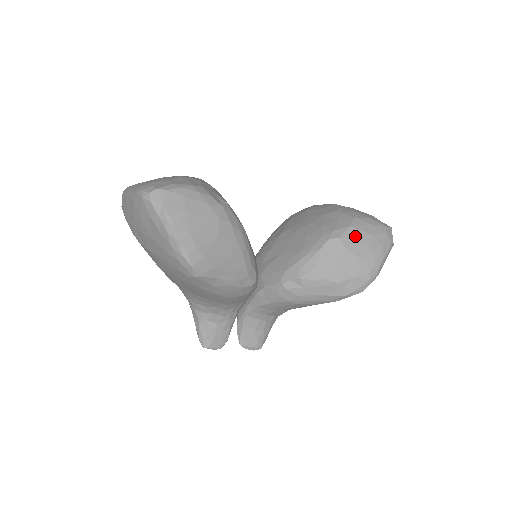
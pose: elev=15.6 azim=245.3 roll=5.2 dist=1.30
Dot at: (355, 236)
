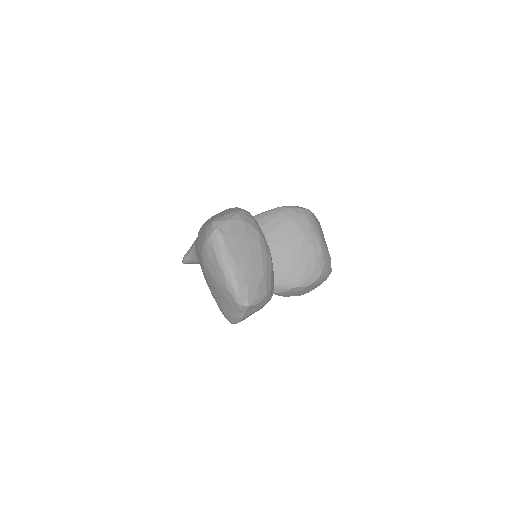
Dot at: occluded
